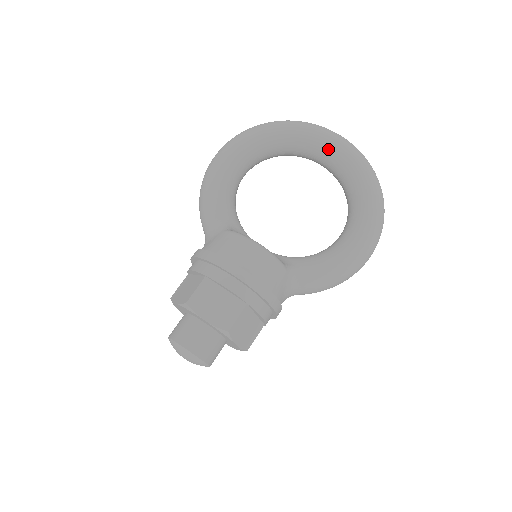
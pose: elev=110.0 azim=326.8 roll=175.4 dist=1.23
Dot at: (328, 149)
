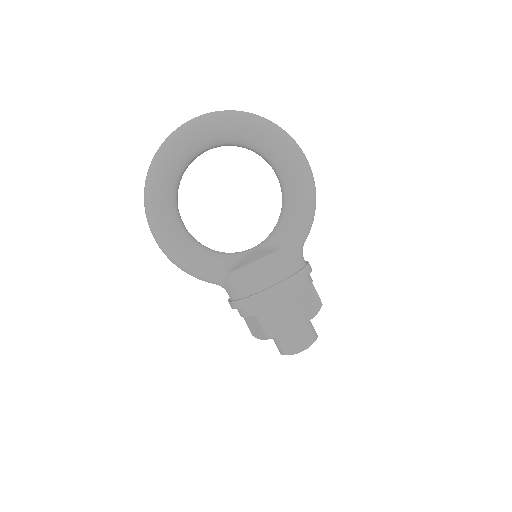
Dot at: (198, 143)
